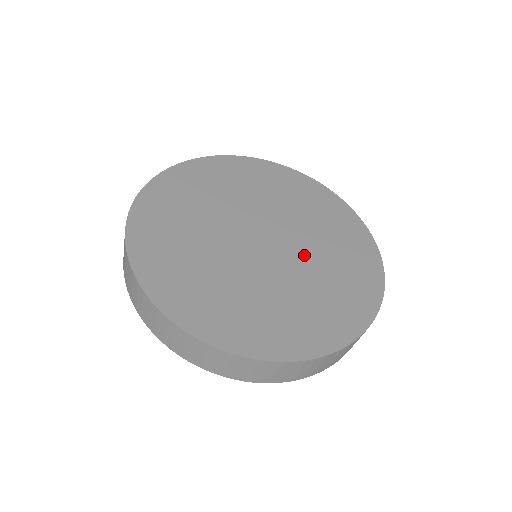
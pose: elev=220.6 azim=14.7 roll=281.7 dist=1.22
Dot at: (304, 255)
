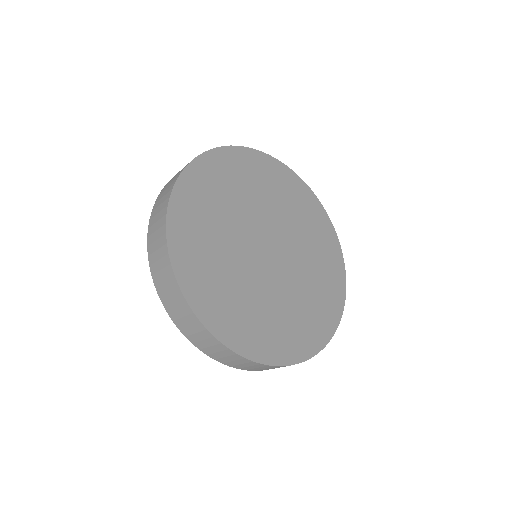
Dot at: (288, 283)
